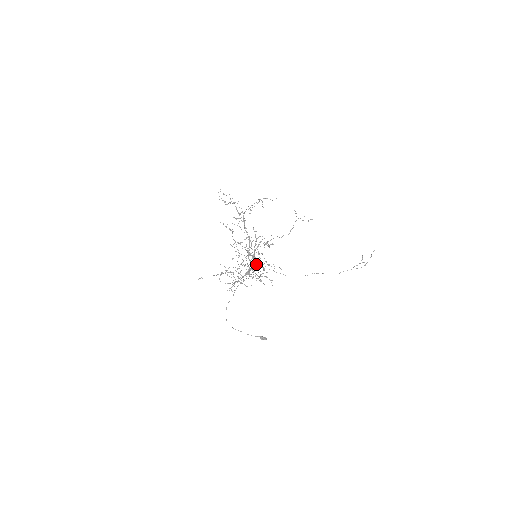
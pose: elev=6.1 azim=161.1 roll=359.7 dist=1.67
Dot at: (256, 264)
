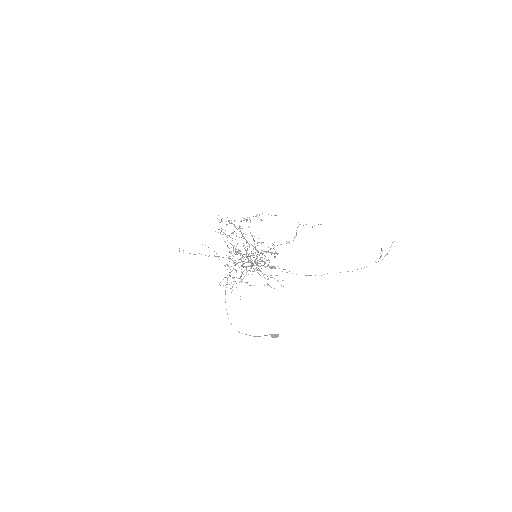
Dot at: (254, 257)
